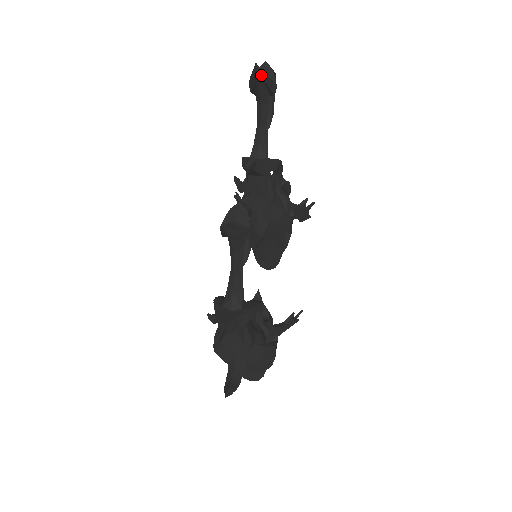
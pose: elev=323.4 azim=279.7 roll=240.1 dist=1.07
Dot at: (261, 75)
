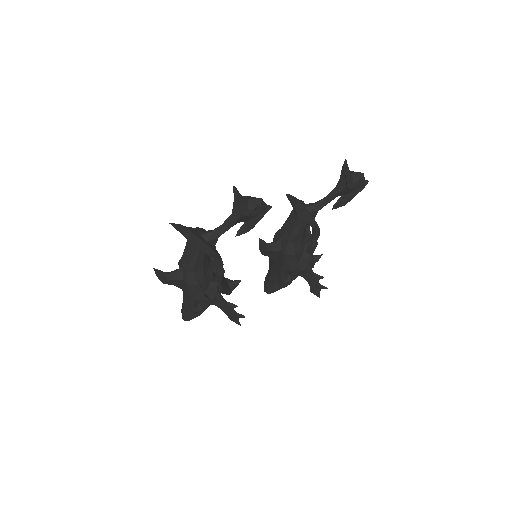
Dot at: (345, 169)
